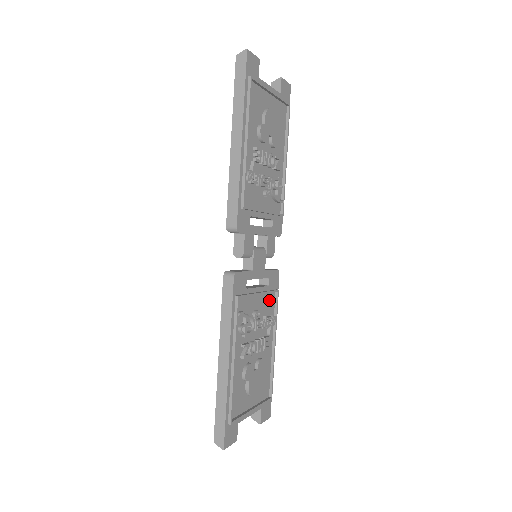
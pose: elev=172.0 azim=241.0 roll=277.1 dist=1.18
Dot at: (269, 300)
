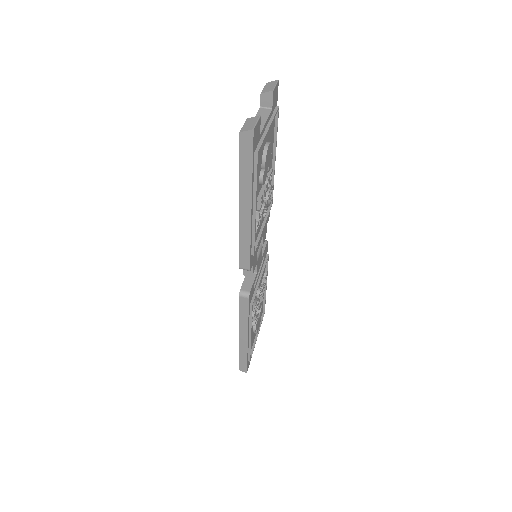
Dot at: occluded
